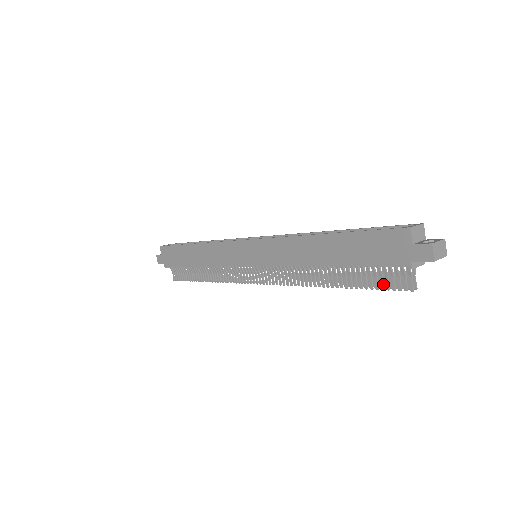
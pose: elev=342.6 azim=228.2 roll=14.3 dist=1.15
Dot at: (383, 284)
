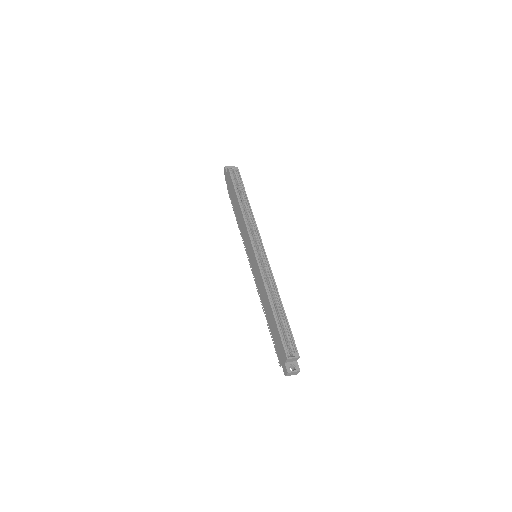
Dot at: occluded
